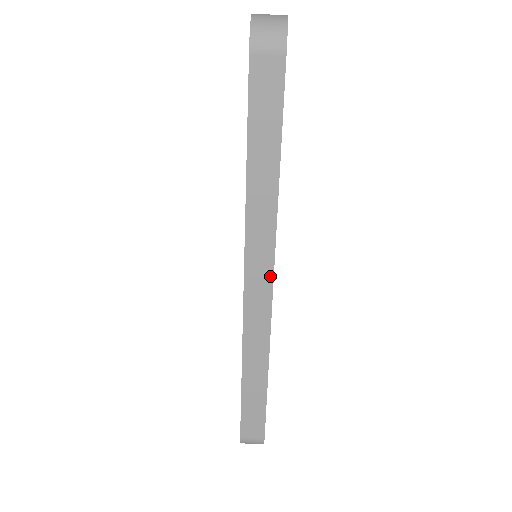
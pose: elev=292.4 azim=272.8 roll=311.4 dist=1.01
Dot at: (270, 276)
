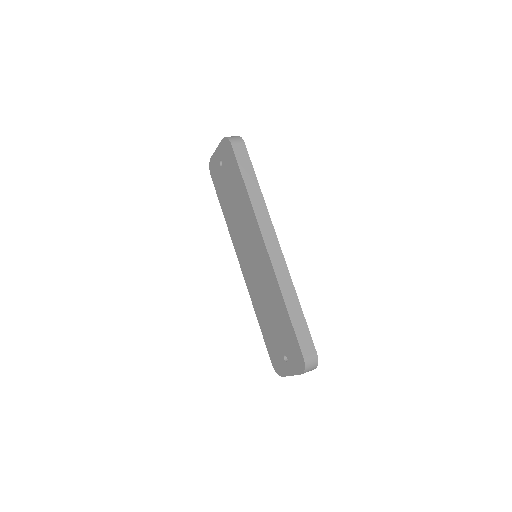
Dot at: (275, 237)
